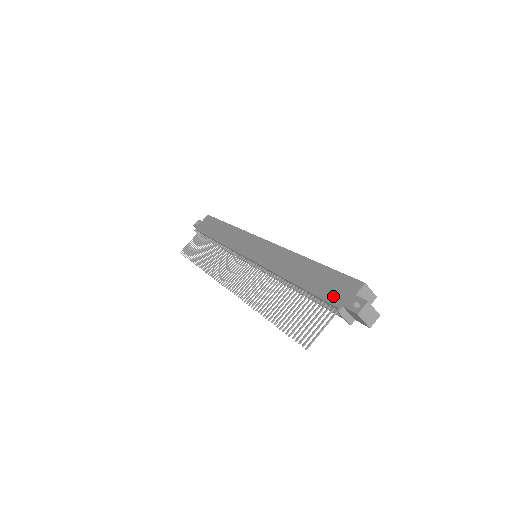
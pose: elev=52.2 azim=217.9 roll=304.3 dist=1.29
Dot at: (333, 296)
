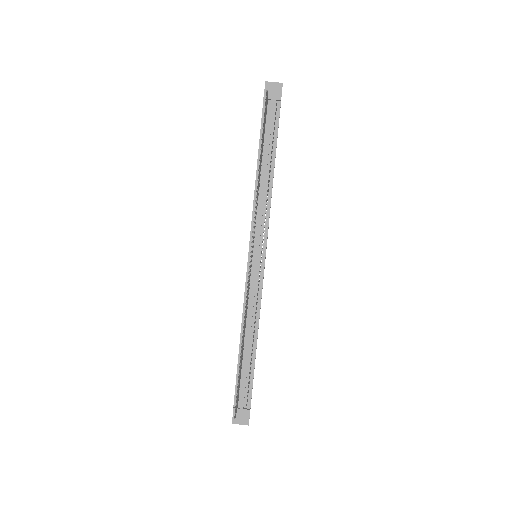
Dot at: (262, 114)
